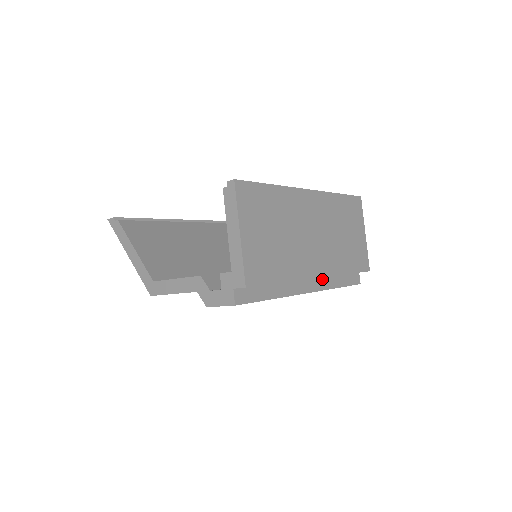
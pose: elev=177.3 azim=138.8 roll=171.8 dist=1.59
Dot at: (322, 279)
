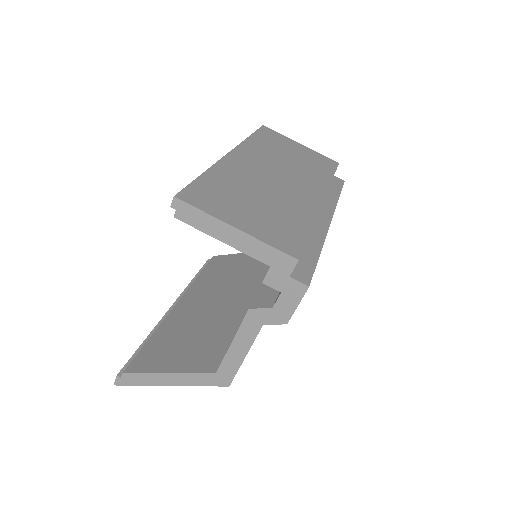
Dot at: (323, 204)
